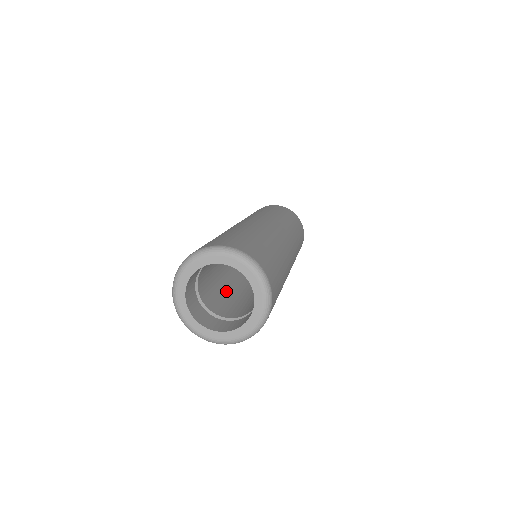
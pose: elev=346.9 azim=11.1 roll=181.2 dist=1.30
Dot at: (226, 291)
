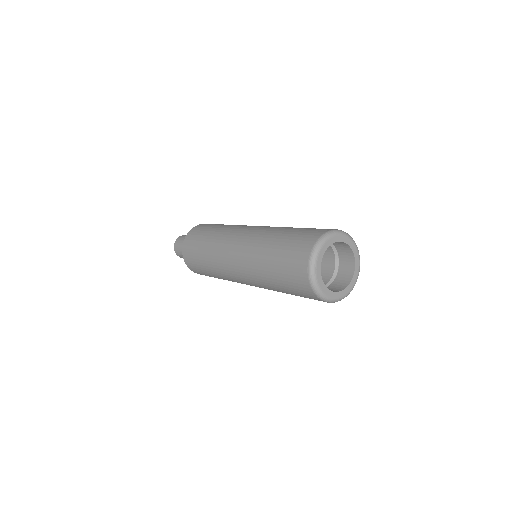
Dot at: occluded
